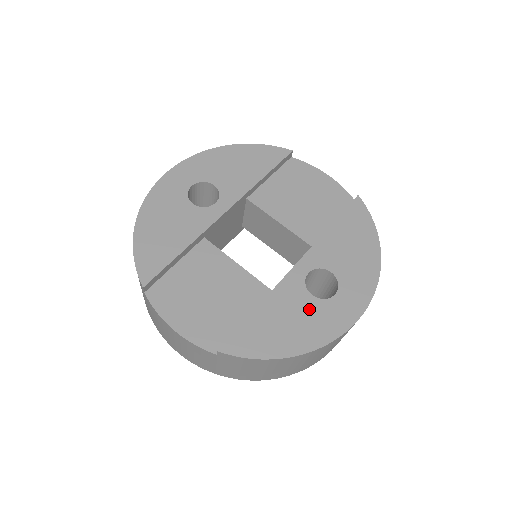
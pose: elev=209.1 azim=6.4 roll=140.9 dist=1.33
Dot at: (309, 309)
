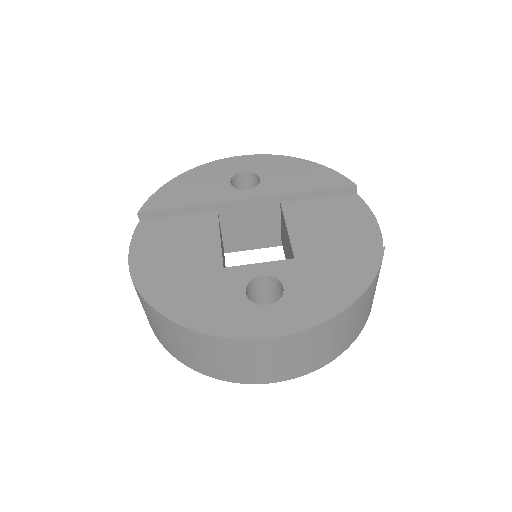
Dot at: (230, 300)
